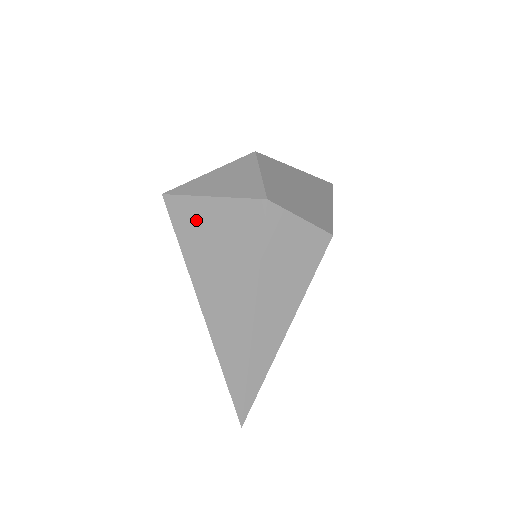
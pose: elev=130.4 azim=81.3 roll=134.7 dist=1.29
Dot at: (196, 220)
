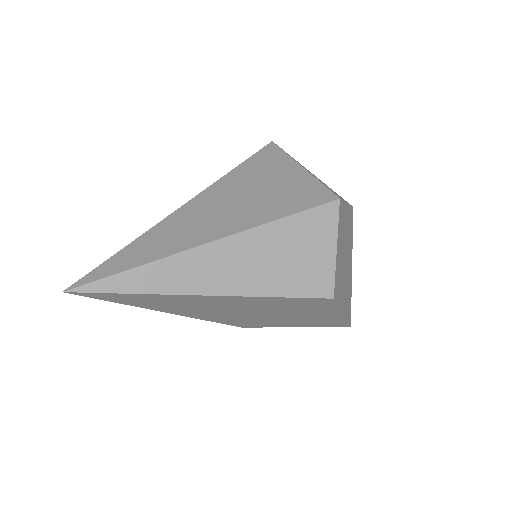
Dot at: (271, 167)
